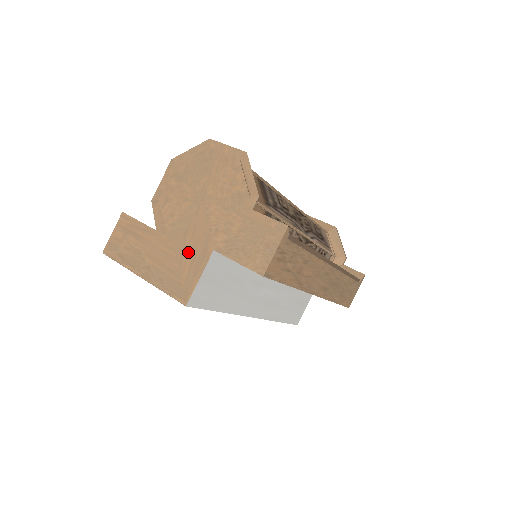
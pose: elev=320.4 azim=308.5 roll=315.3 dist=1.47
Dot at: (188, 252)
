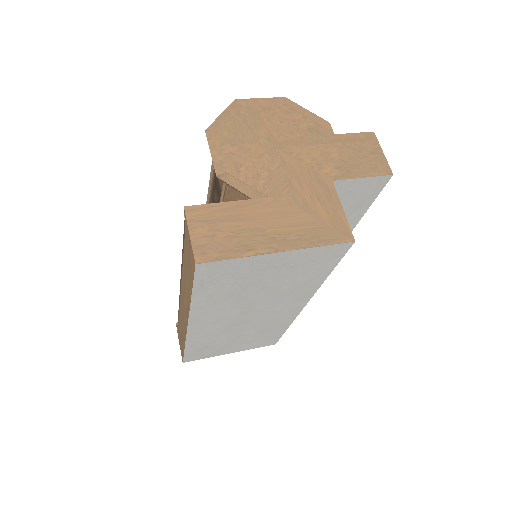
Dot at: (309, 197)
